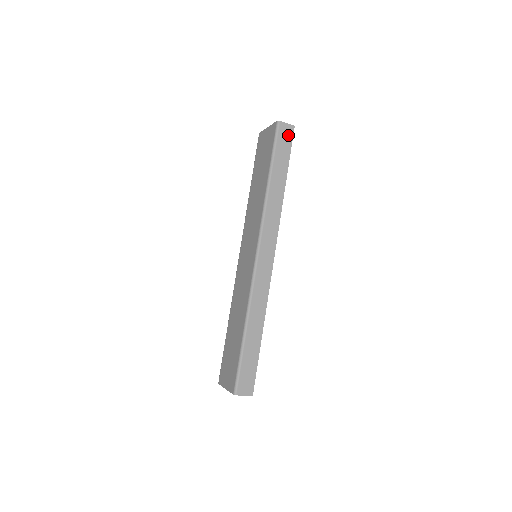
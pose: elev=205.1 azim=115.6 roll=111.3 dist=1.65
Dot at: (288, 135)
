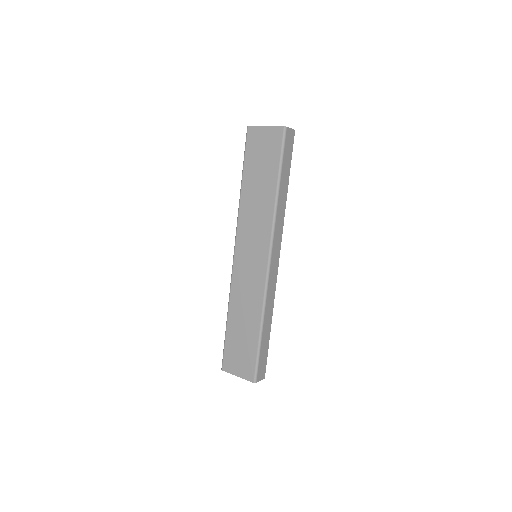
Dot at: (291, 140)
